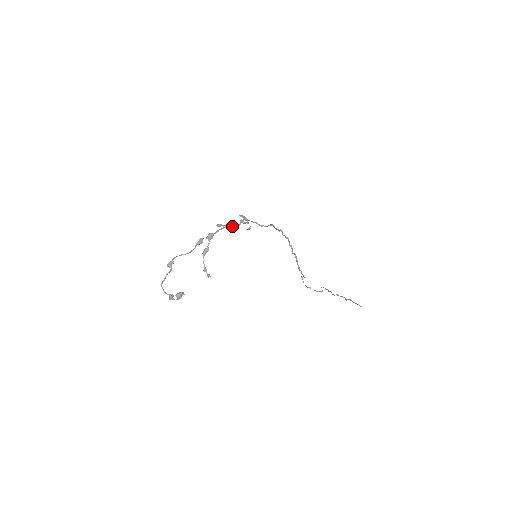
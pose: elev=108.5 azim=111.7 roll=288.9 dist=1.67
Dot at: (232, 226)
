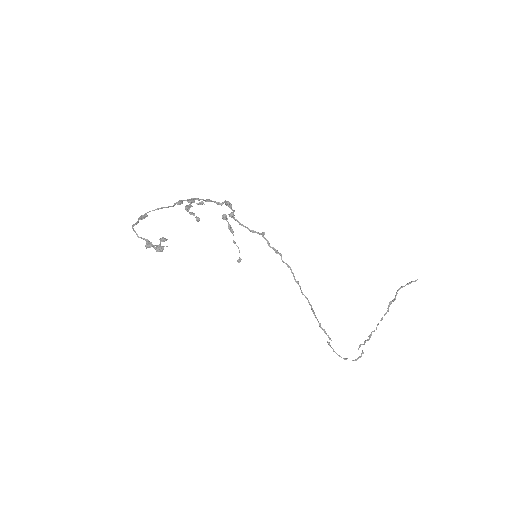
Dot at: occluded
